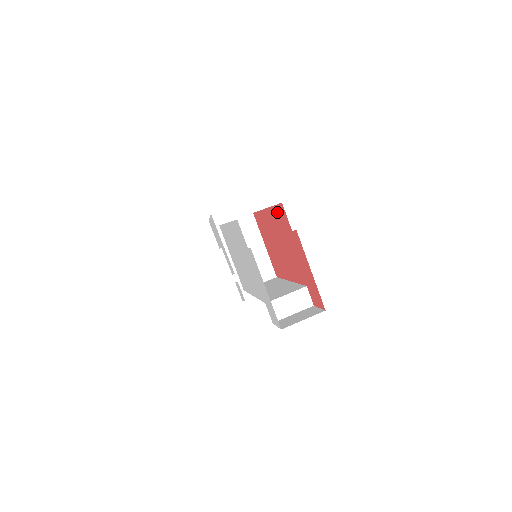
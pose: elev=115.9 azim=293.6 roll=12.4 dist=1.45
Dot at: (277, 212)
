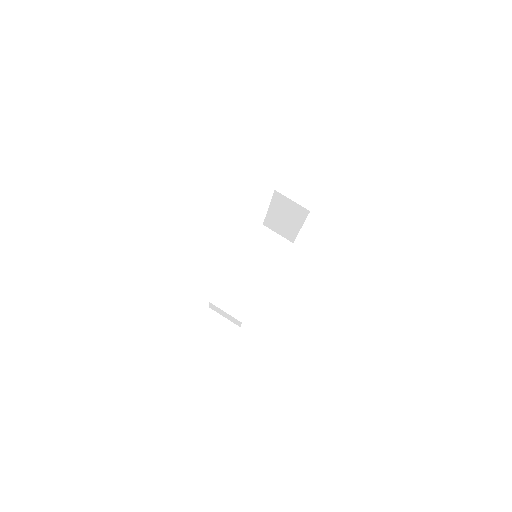
Dot at: occluded
